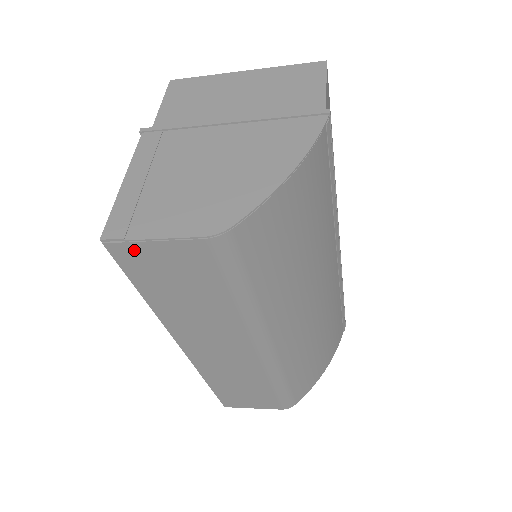
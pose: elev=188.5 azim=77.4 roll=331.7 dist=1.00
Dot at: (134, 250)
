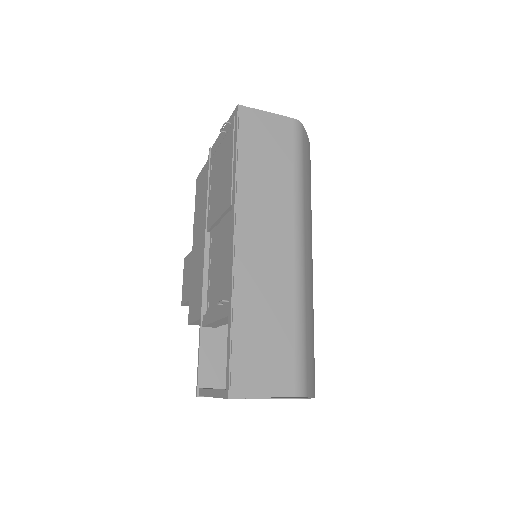
Dot at: (254, 116)
